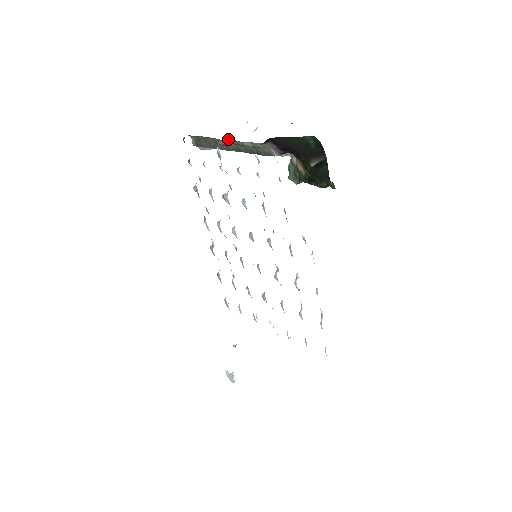
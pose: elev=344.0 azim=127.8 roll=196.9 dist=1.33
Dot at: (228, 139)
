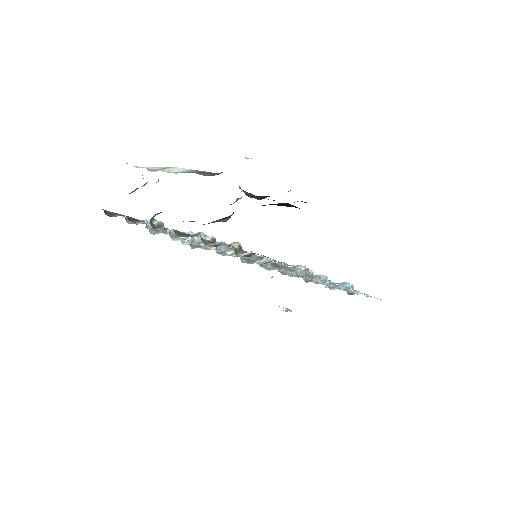
Dot at: (158, 213)
